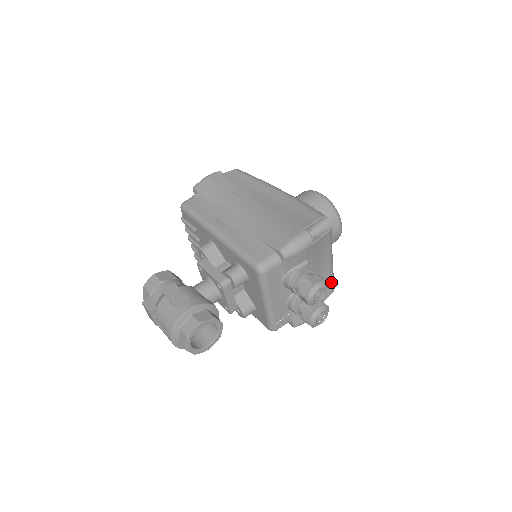
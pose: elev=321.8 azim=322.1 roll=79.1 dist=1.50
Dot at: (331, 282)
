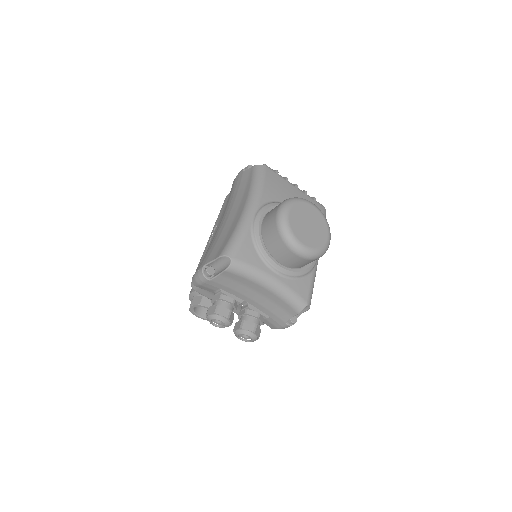
Dot at: (288, 304)
